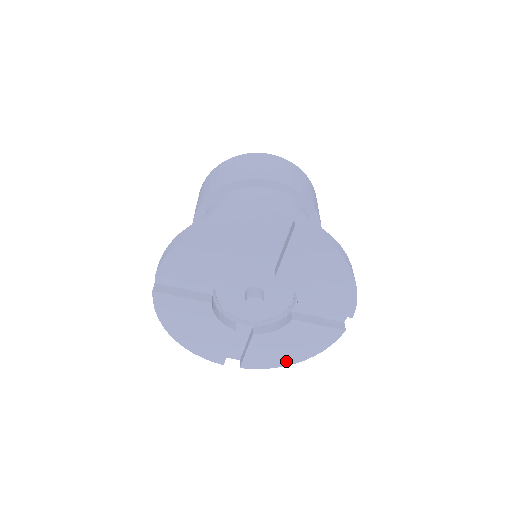
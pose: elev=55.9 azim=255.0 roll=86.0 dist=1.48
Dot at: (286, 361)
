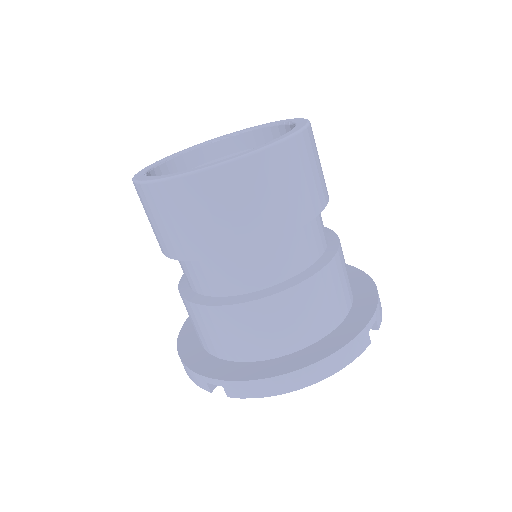
Dot at: occluded
